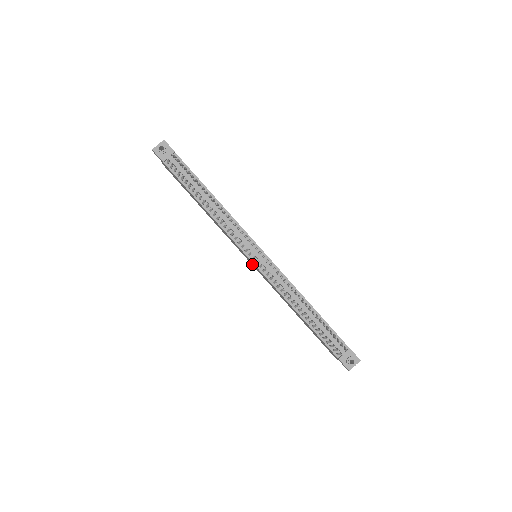
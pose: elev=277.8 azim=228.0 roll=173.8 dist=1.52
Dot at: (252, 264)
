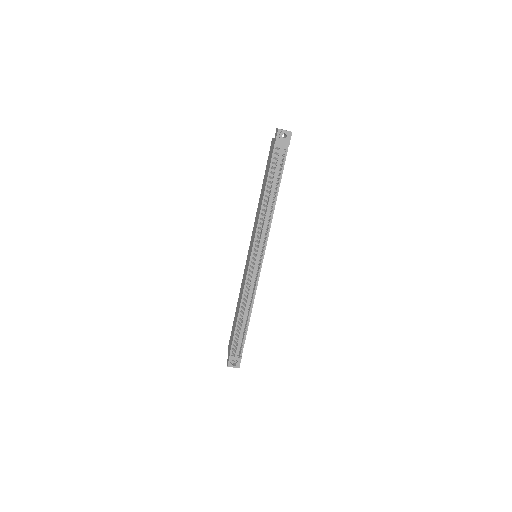
Dot at: (248, 255)
